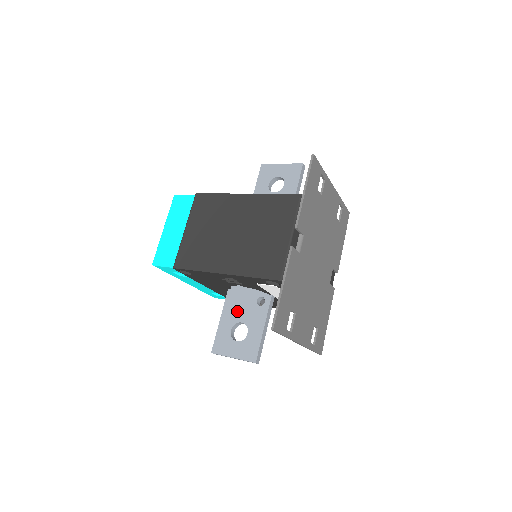
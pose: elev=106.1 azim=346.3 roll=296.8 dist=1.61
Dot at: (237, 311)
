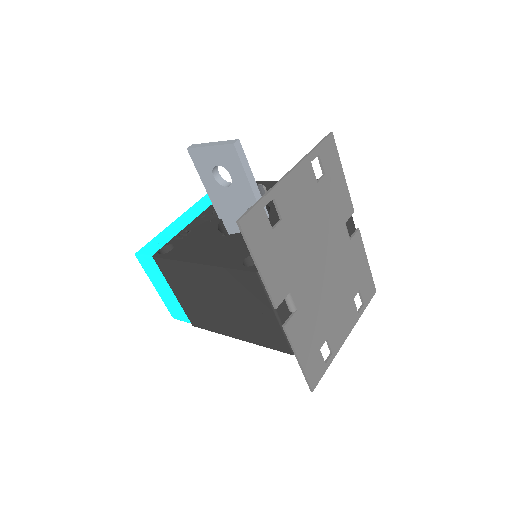
Dot at: occluded
